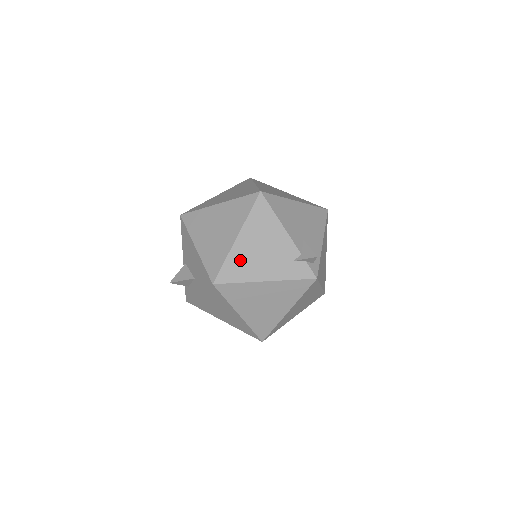
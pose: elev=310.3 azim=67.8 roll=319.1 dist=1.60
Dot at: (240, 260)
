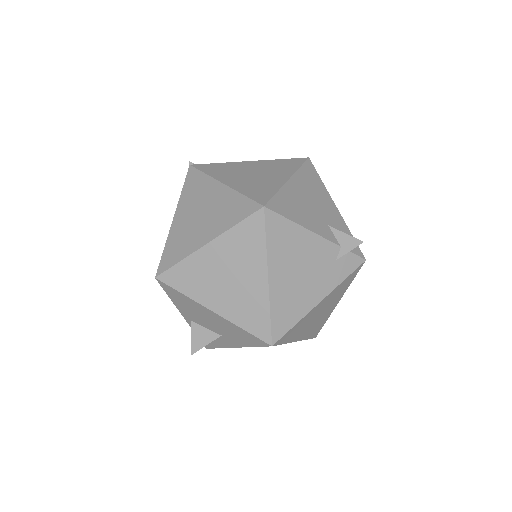
Dot at: (285, 300)
